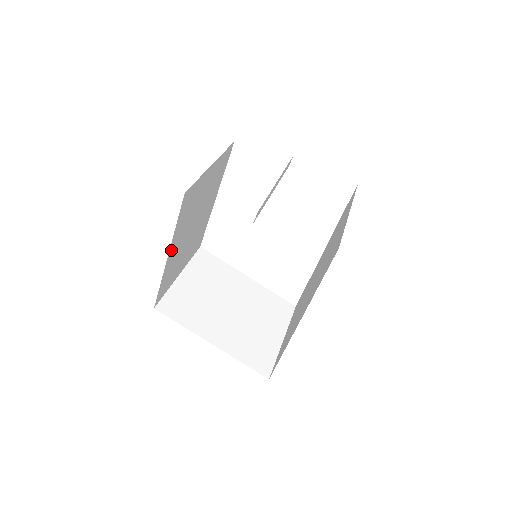
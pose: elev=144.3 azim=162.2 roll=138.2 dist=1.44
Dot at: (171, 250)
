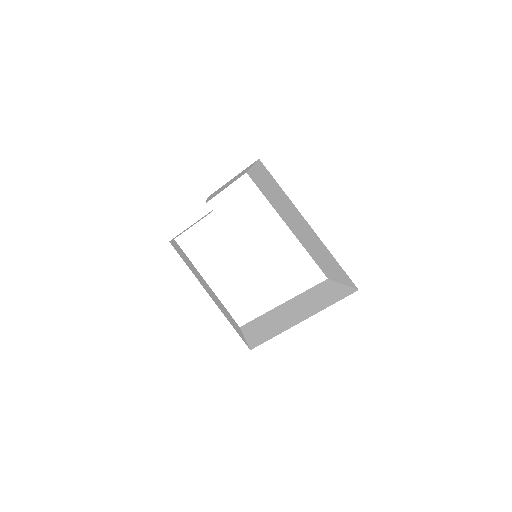
Dot at: (208, 293)
